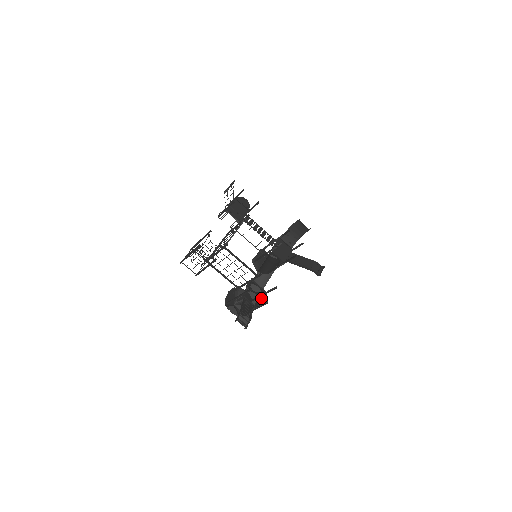
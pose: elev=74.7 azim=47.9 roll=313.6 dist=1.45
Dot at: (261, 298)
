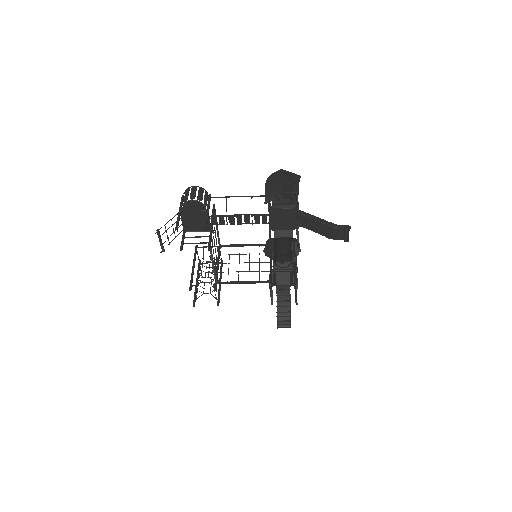
Dot at: (293, 276)
